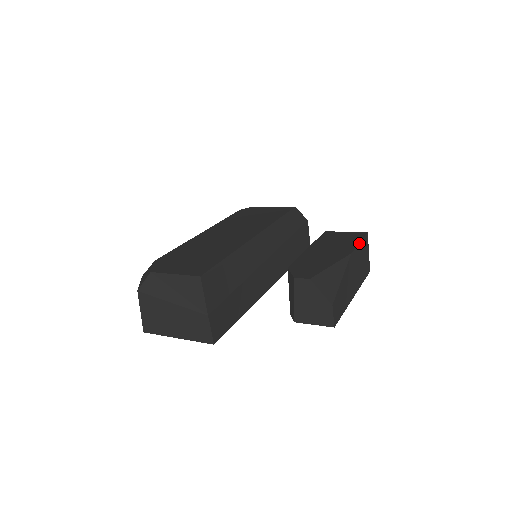
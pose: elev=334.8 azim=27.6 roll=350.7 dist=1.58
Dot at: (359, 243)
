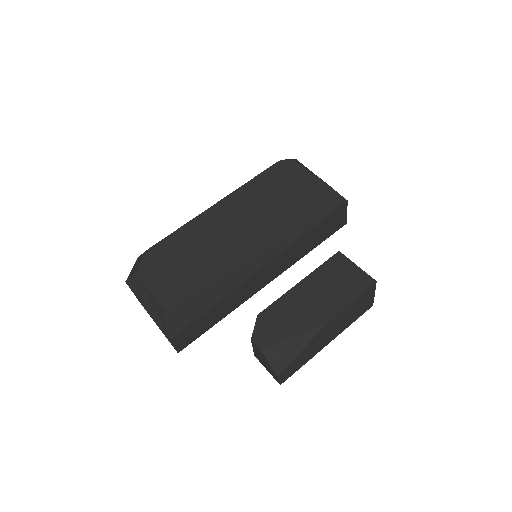
Dot at: (351, 302)
